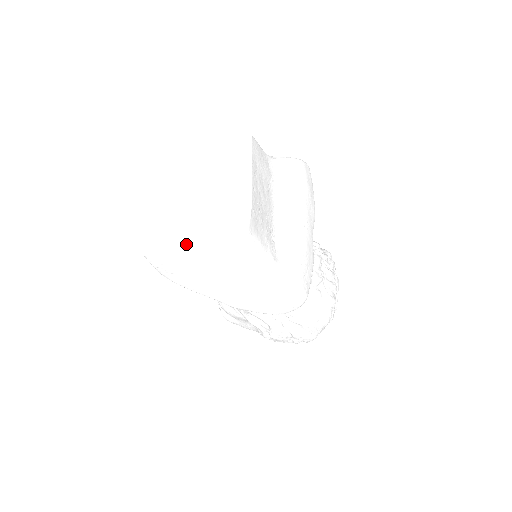
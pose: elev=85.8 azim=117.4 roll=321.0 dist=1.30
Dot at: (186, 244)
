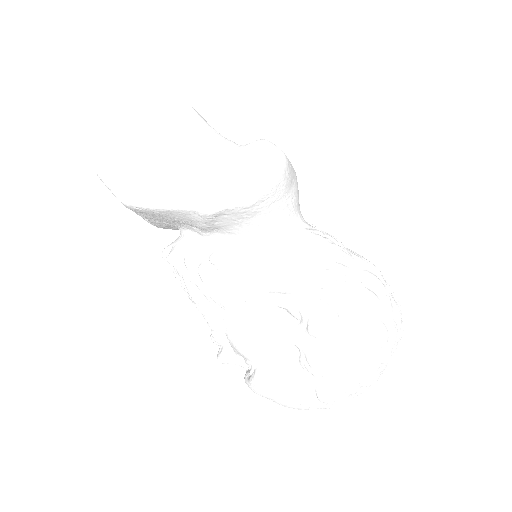
Dot at: (137, 145)
